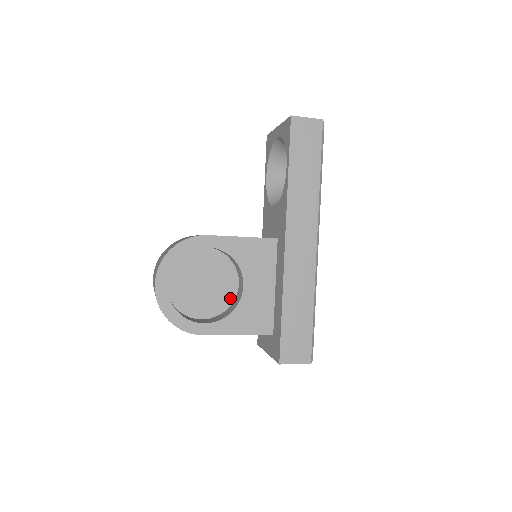
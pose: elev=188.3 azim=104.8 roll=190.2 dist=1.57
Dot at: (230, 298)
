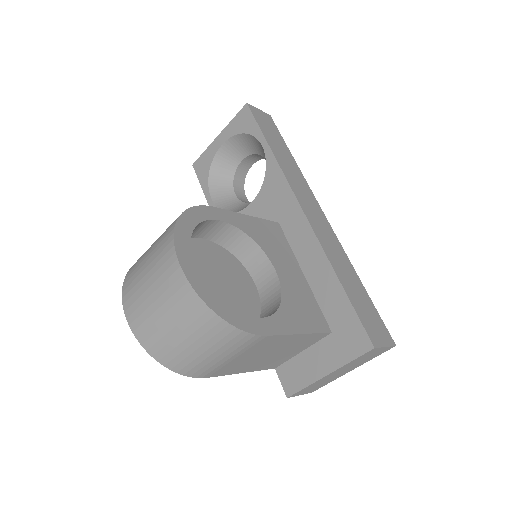
Dot at: (255, 304)
